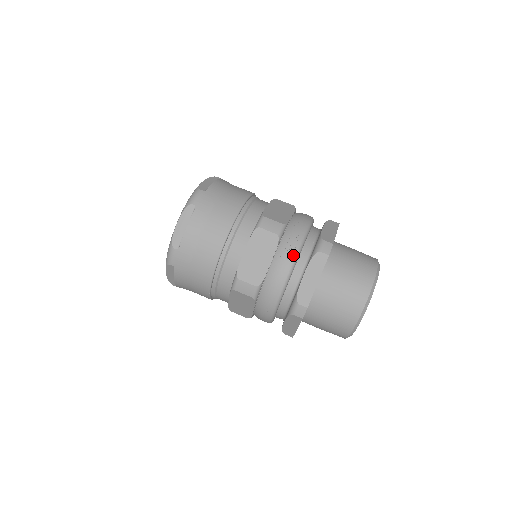
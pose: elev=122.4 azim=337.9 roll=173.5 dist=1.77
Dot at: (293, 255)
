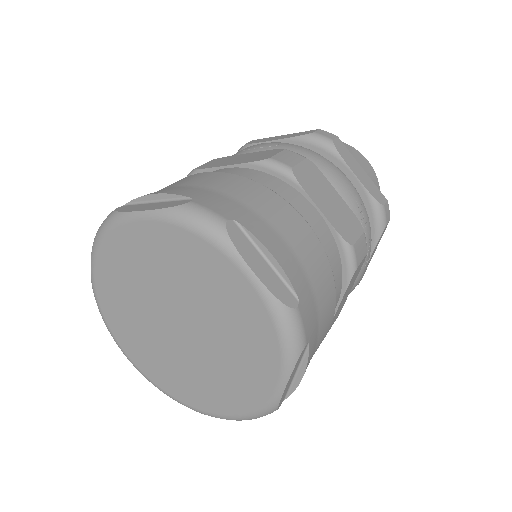
Dot at: occluded
